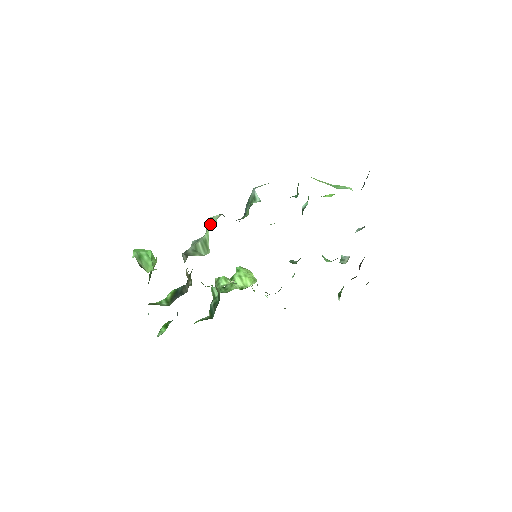
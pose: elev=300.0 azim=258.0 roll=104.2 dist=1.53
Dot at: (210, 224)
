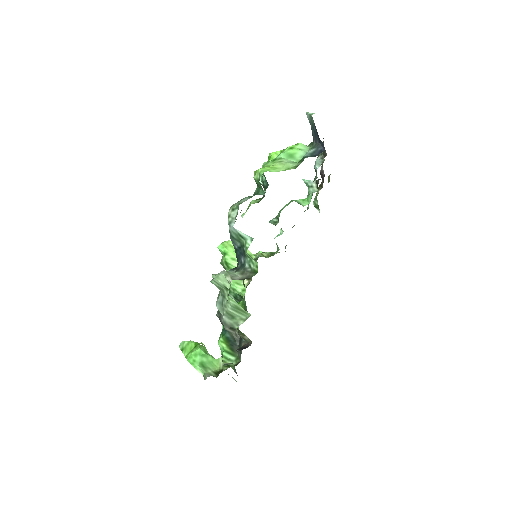
Dot at: (220, 285)
